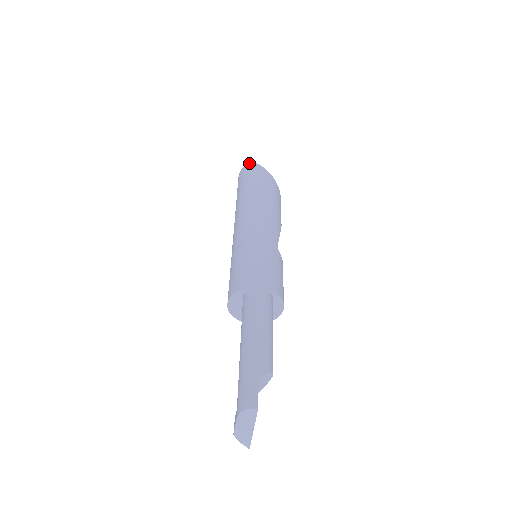
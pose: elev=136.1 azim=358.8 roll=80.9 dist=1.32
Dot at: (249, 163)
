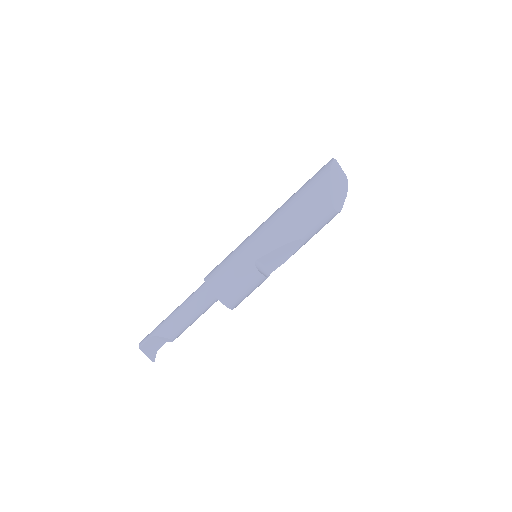
Dot at: (332, 158)
